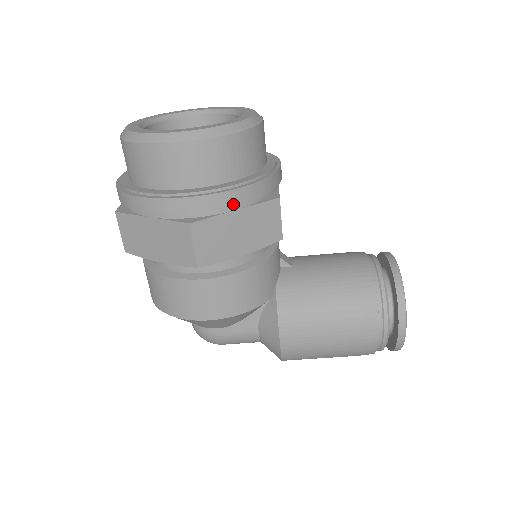
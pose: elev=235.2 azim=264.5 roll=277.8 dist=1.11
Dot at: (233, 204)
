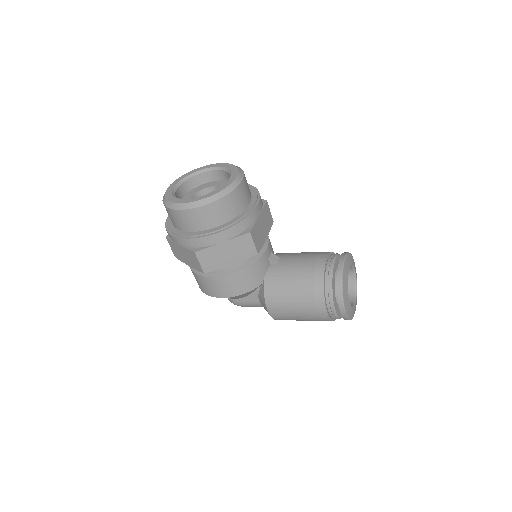
Dot at: (218, 240)
